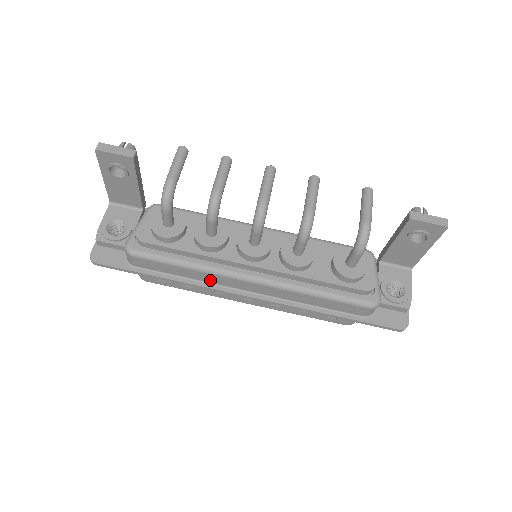
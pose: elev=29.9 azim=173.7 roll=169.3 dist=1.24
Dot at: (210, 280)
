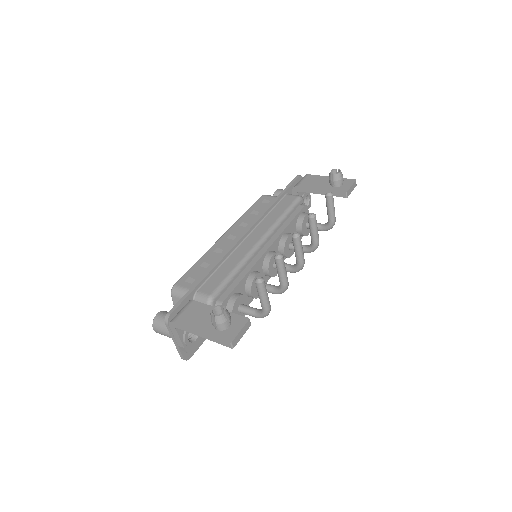
Dot at: occluded
